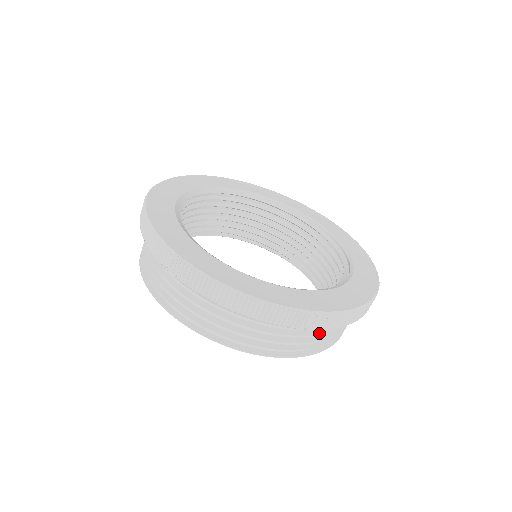
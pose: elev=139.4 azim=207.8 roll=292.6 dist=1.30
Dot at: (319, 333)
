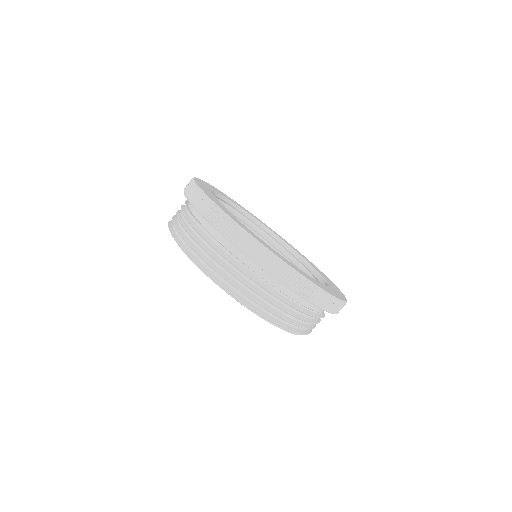
Dot at: (302, 310)
